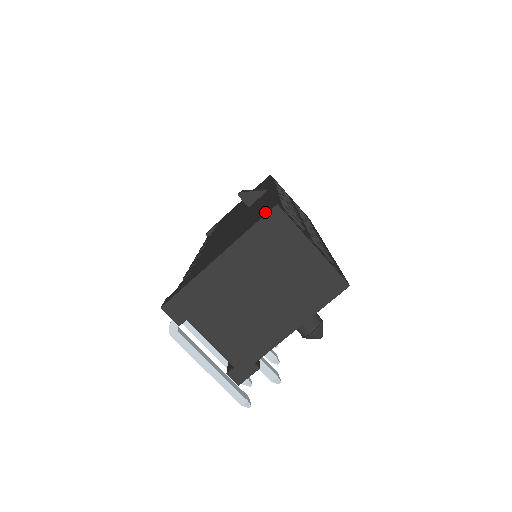
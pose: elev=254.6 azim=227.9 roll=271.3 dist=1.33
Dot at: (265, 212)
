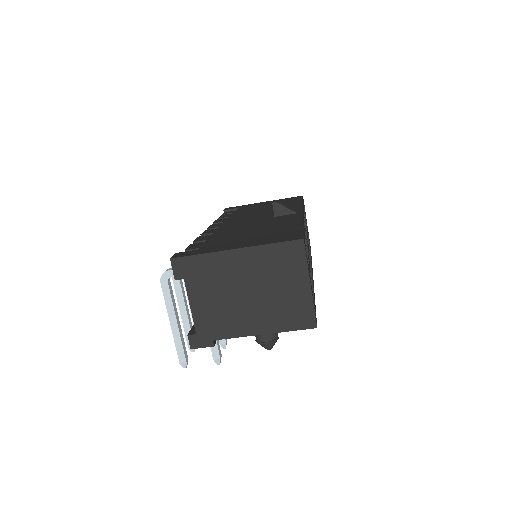
Dot at: (291, 238)
